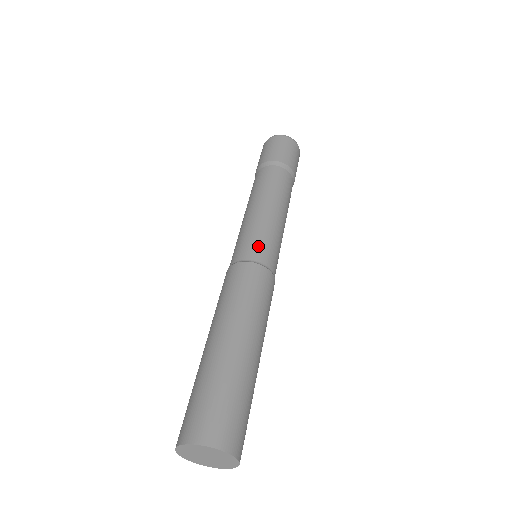
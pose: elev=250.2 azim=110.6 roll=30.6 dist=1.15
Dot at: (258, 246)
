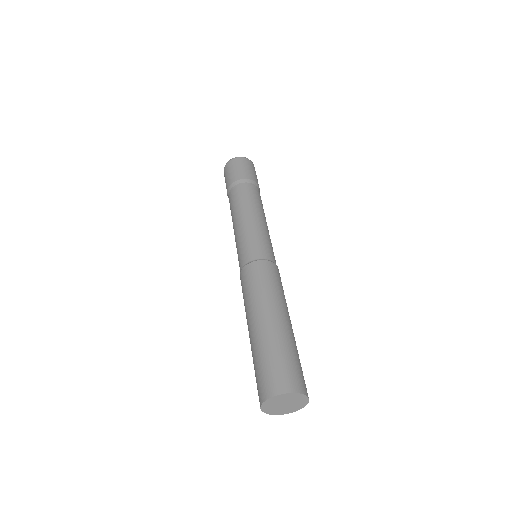
Dot at: (252, 248)
